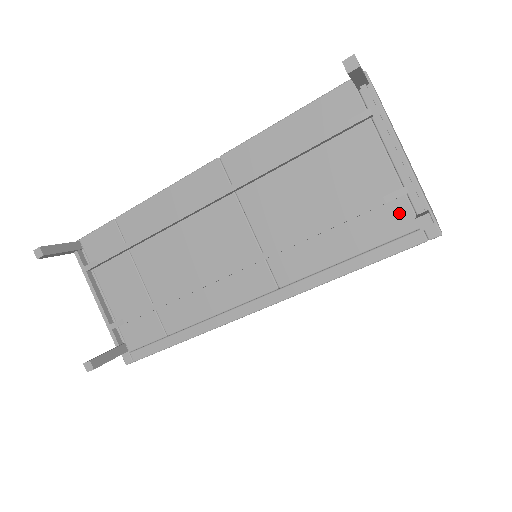
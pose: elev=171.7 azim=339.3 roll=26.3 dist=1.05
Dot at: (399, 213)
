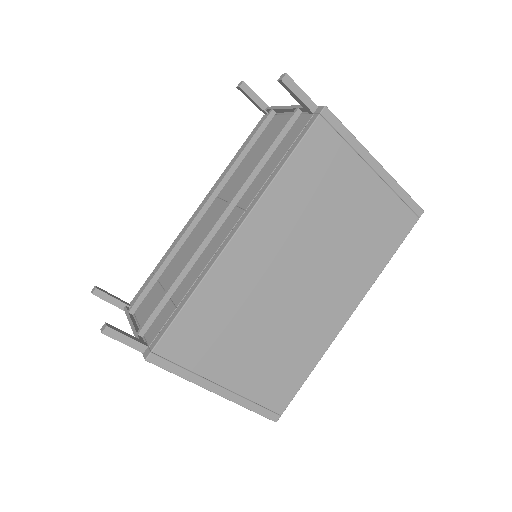
Dot at: (300, 122)
